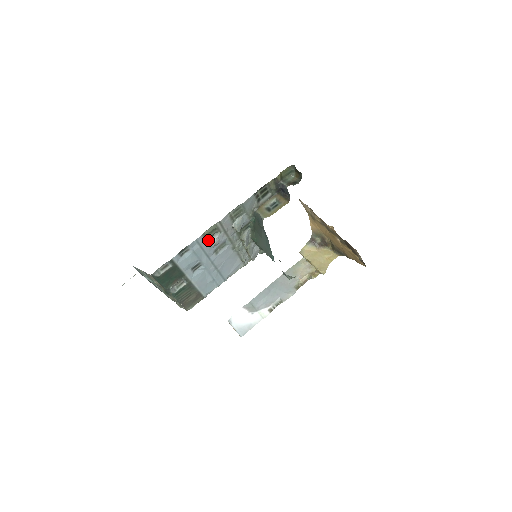
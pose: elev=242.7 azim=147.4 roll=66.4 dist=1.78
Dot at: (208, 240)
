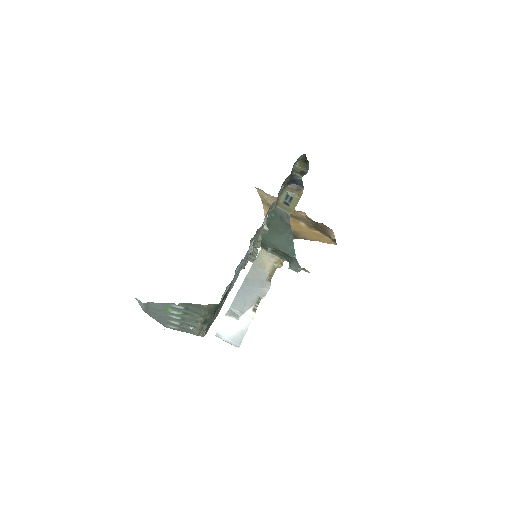
Dot at: occluded
